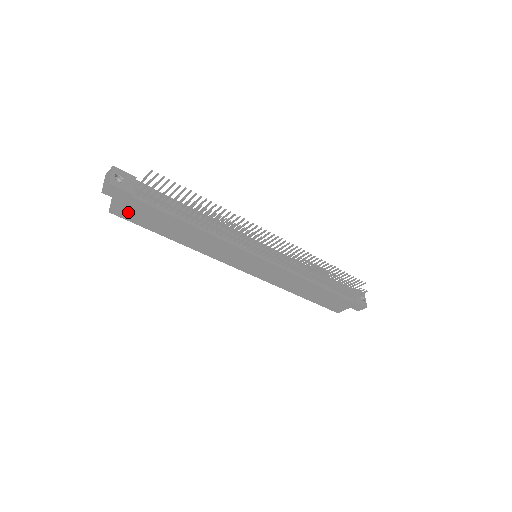
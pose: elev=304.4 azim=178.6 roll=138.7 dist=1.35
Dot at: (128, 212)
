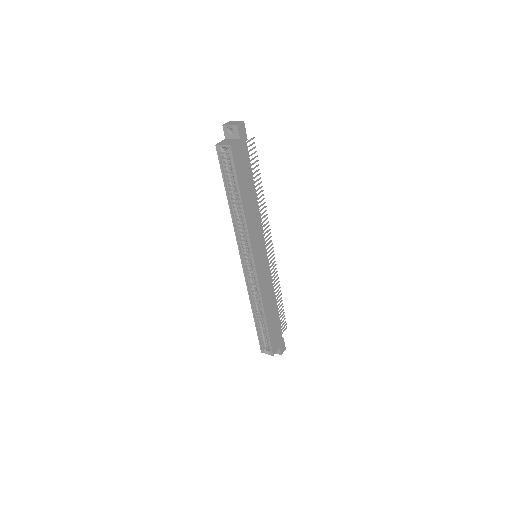
Dot at: (238, 153)
